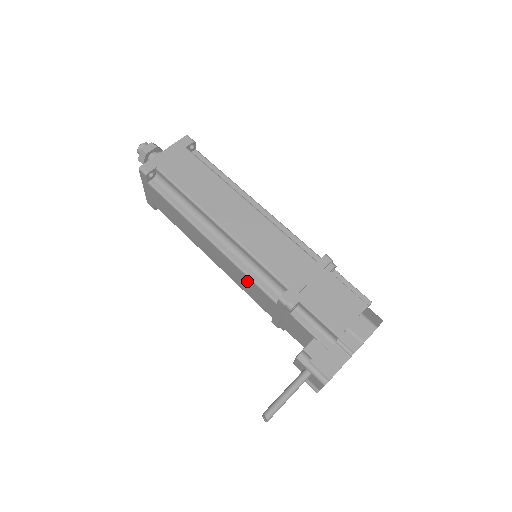
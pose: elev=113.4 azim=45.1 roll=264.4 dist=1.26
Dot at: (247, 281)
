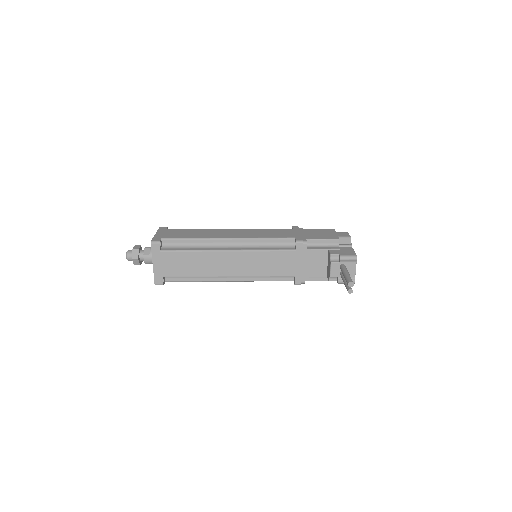
Dot at: (268, 257)
